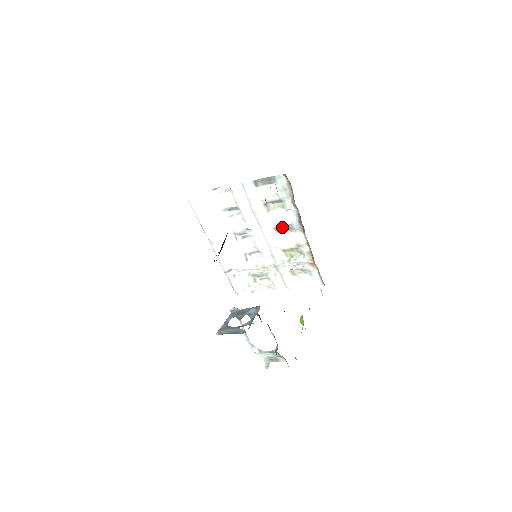
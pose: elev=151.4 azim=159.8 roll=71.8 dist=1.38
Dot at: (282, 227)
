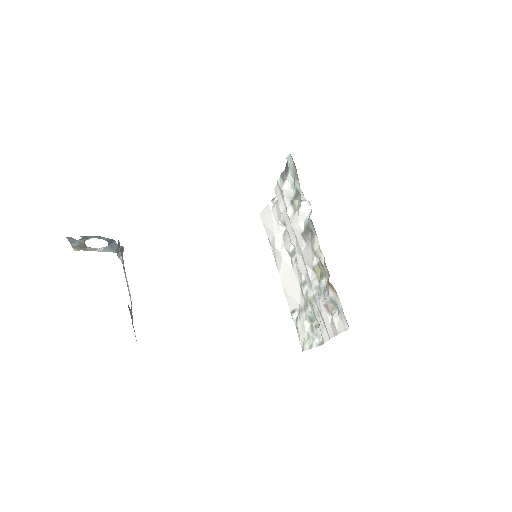
Dot at: (306, 231)
